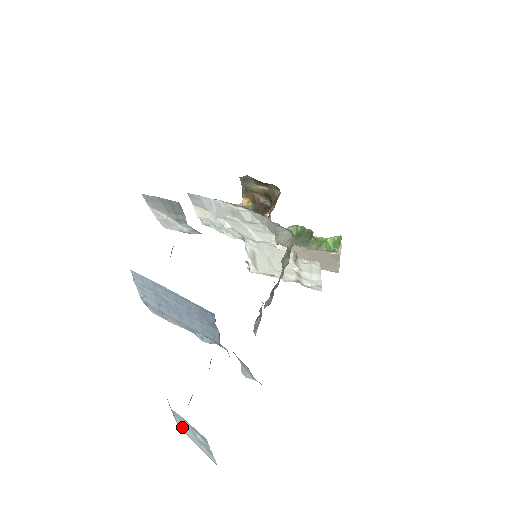
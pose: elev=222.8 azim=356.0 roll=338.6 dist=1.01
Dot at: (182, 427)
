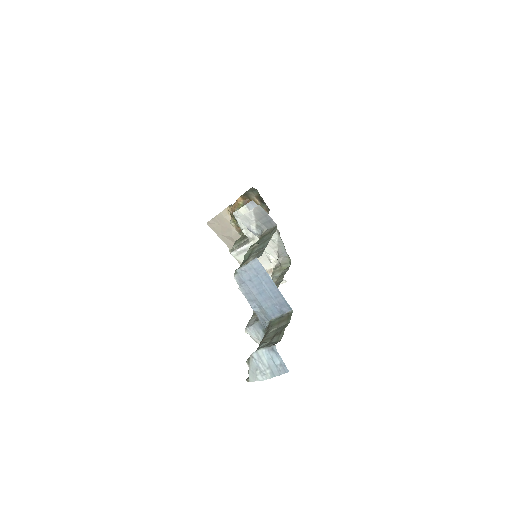
Dot at: (260, 357)
